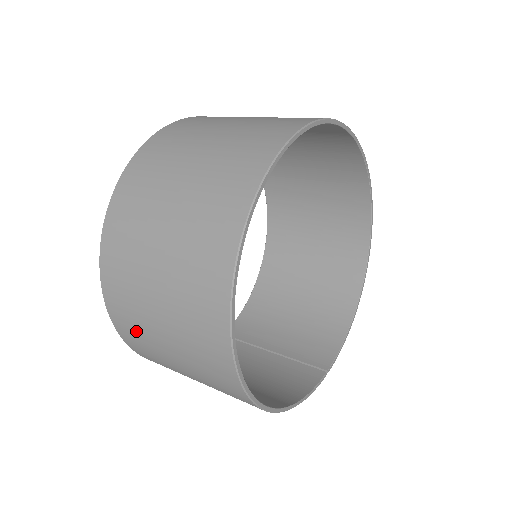
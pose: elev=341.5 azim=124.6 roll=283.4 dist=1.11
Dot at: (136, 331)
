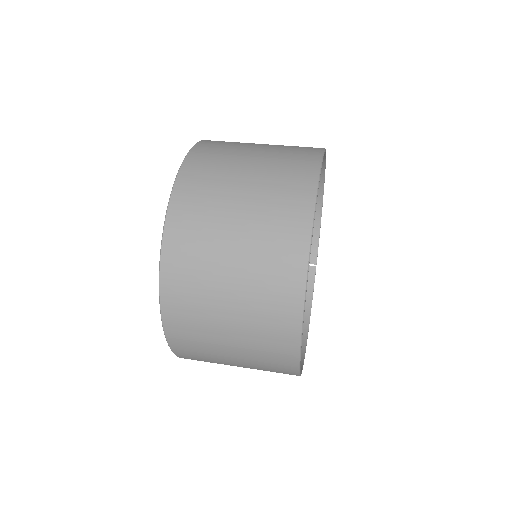
Dot at: occluded
